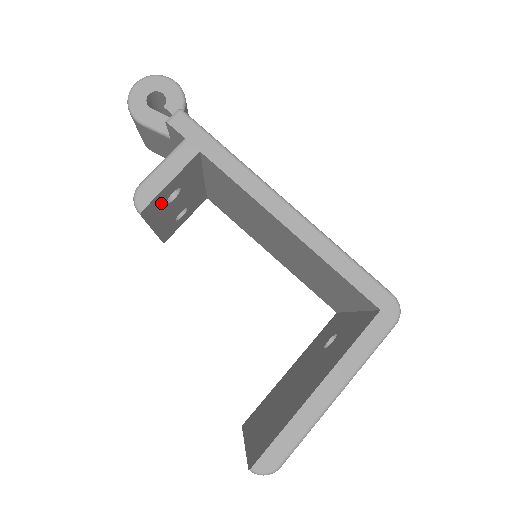
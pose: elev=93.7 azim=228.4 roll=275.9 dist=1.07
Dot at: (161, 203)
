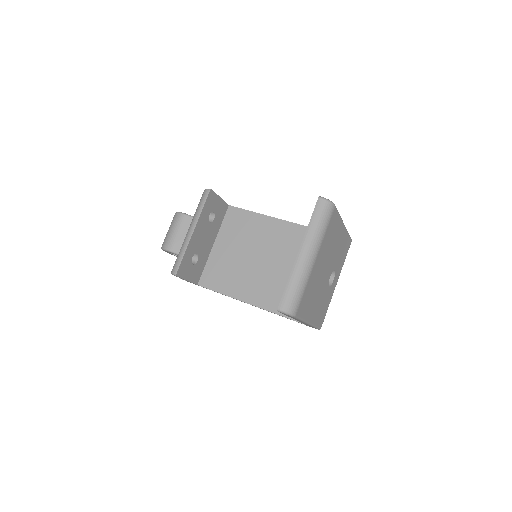
Dot at: (210, 208)
